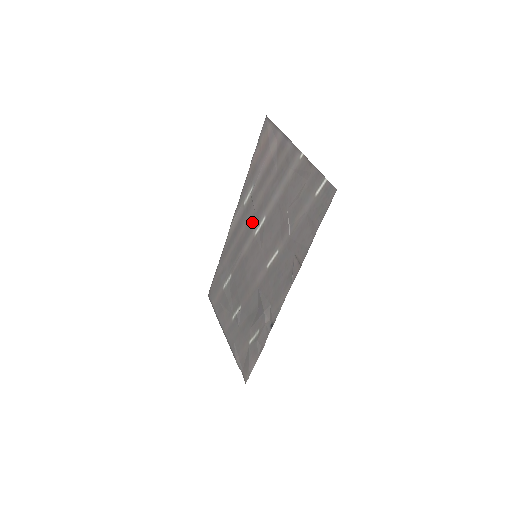
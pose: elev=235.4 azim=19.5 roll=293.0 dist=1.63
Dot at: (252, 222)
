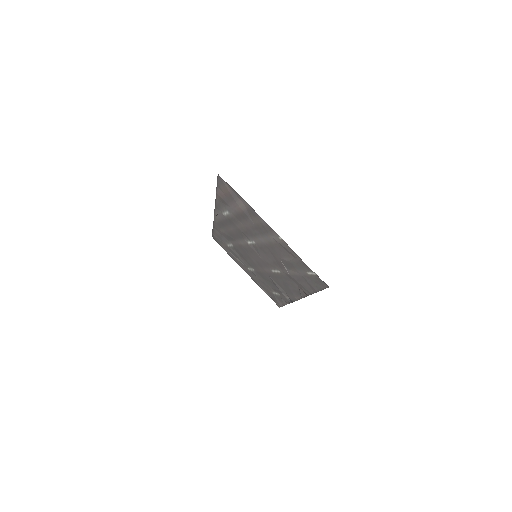
Dot at: (240, 234)
